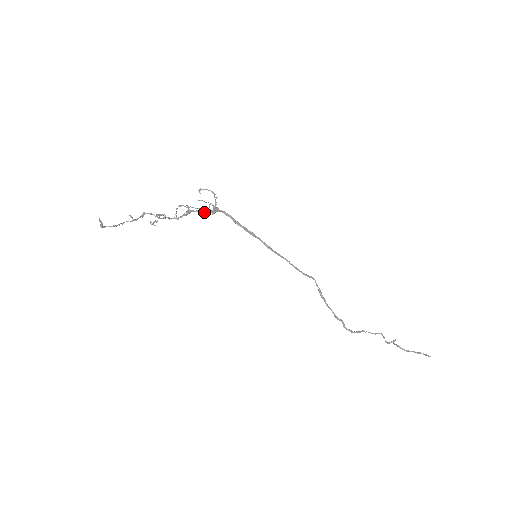
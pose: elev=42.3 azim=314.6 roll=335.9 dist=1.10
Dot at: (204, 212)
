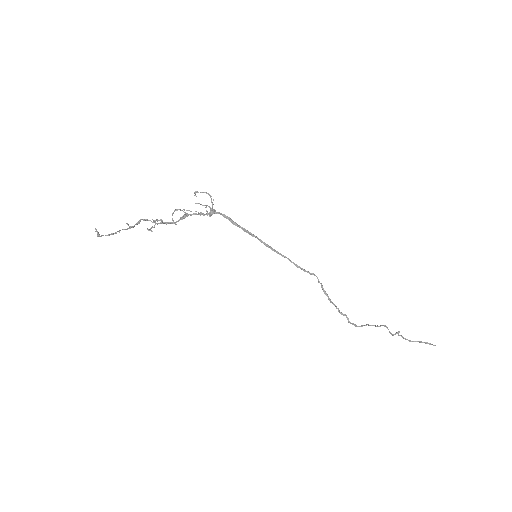
Dot at: occluded
